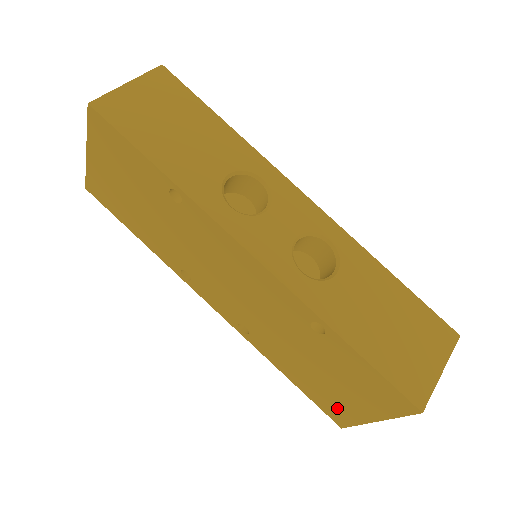
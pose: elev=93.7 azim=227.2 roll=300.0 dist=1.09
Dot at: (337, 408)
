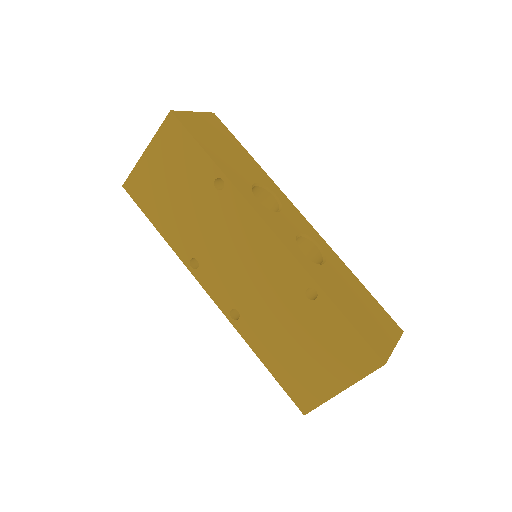
Dot at: (306, 388)
